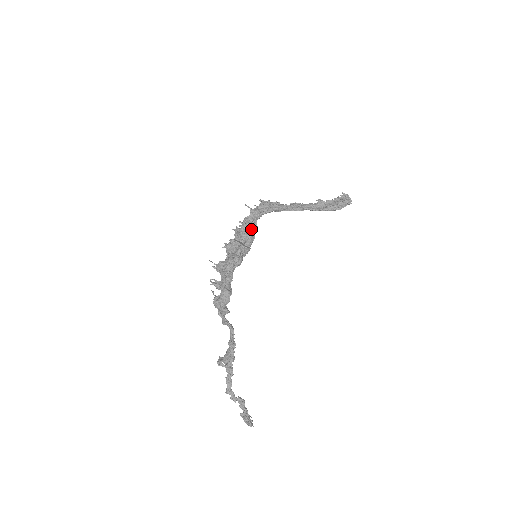
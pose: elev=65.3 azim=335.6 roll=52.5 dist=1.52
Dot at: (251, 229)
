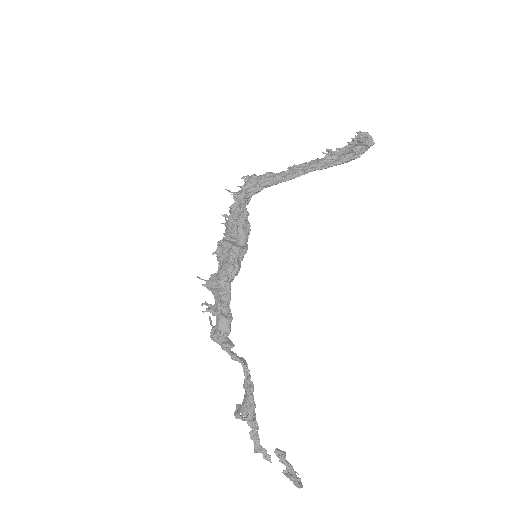
Dot at: (241, 221)
